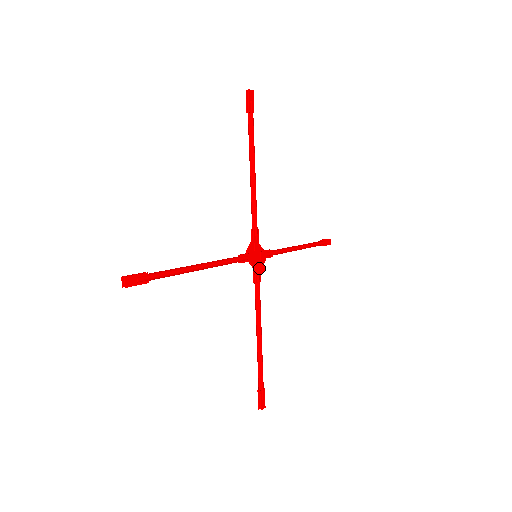
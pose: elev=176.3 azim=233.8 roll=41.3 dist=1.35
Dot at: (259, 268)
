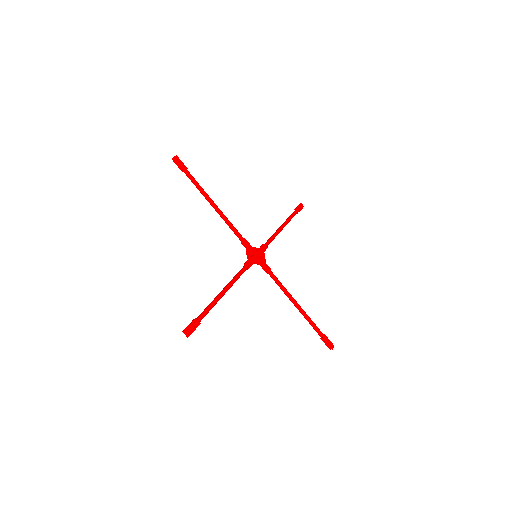
Dot at: (264, 262)
